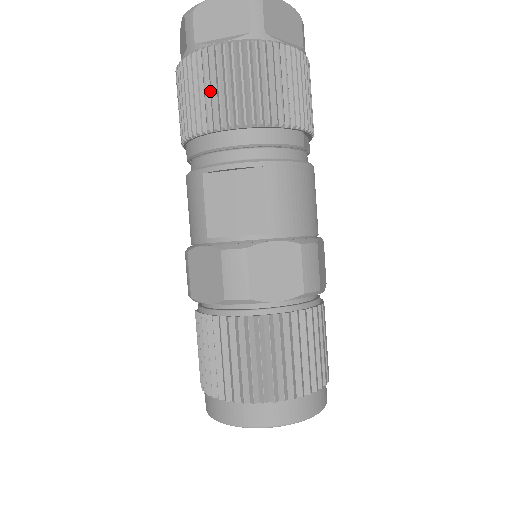
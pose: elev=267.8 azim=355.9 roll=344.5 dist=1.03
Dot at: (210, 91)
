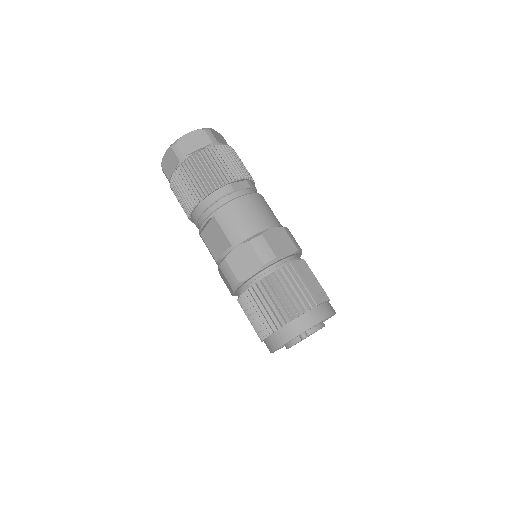
Dot at: (181, 197)
